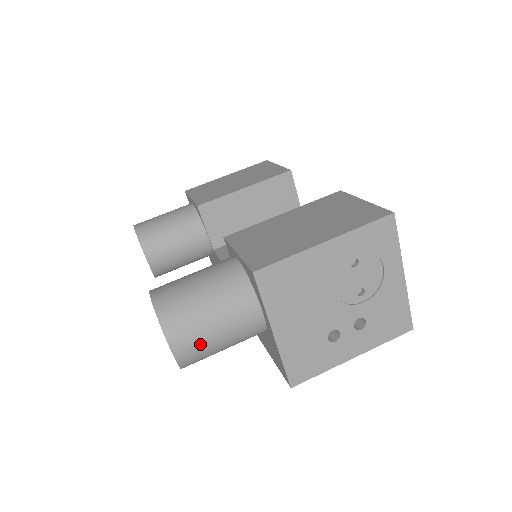
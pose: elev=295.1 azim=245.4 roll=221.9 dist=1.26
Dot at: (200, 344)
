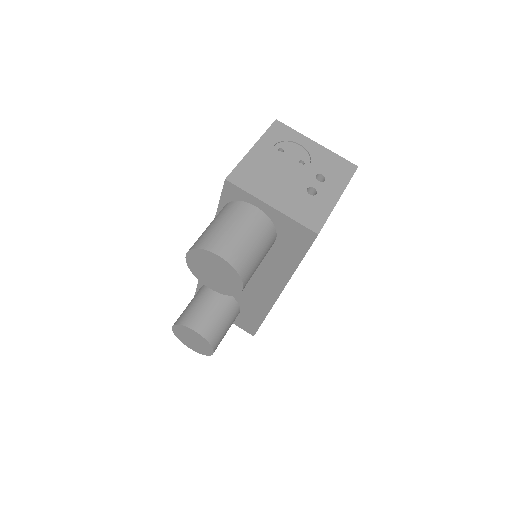
Dot at: (234, 244)
